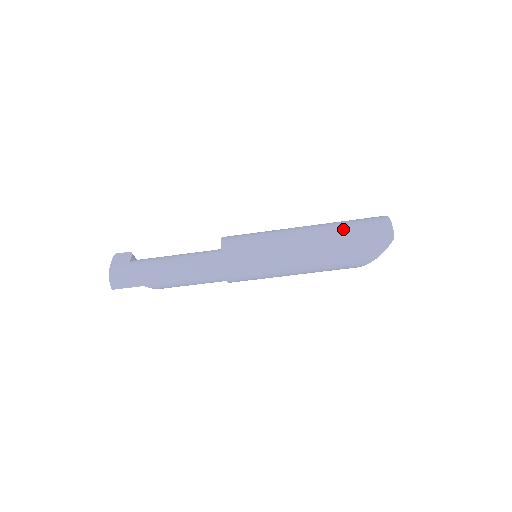
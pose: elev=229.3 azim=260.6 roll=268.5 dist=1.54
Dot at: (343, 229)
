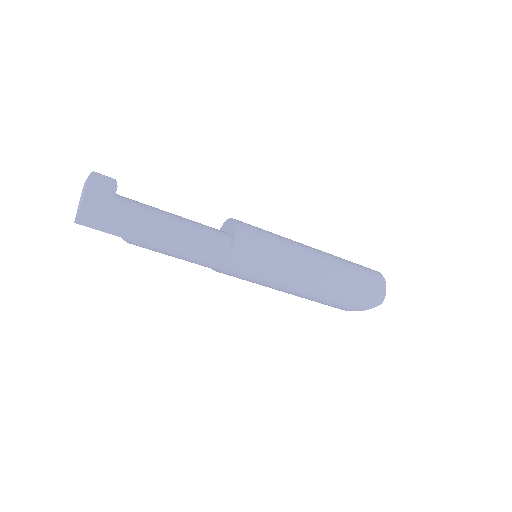
Dot at: (351, 274)
